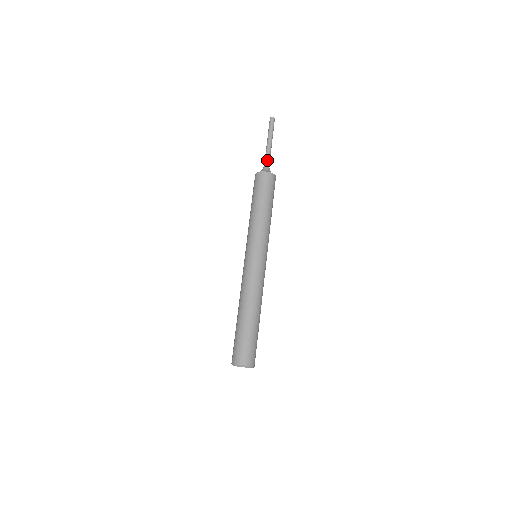
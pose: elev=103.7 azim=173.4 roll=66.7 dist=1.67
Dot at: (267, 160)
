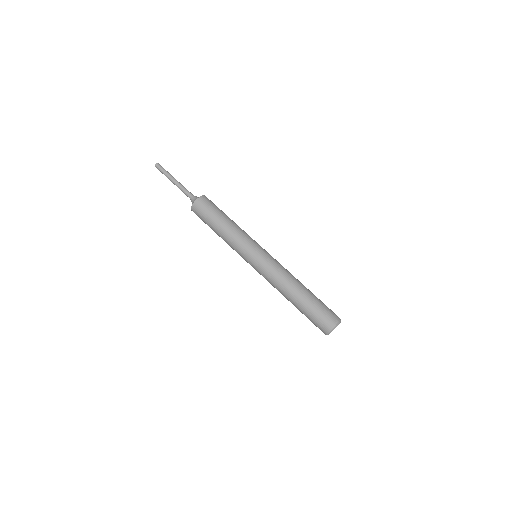
Dot at: (188, 192)
